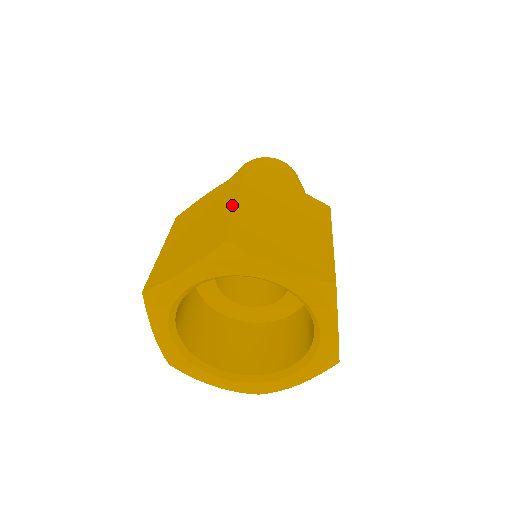
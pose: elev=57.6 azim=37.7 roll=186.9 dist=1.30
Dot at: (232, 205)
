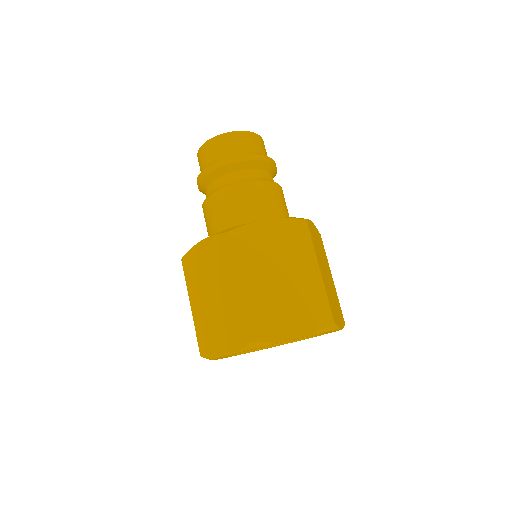
Dot at: (318, 273)
